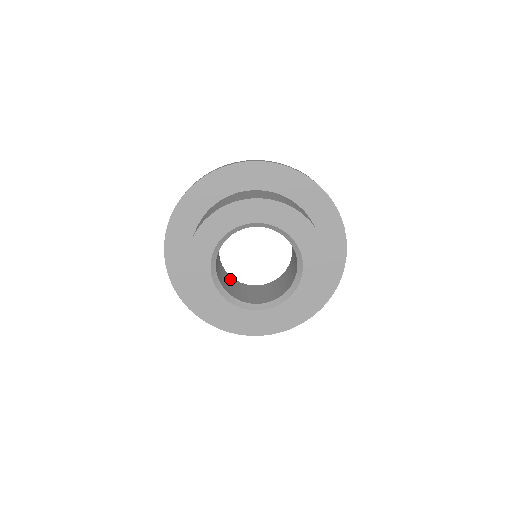
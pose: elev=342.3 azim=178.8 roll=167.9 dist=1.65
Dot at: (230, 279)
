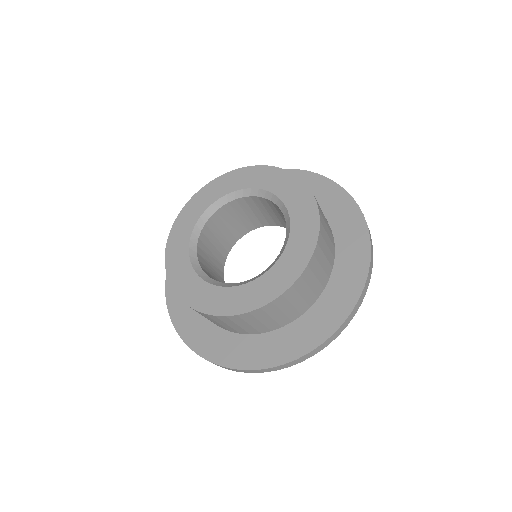
Dot at: occluded
